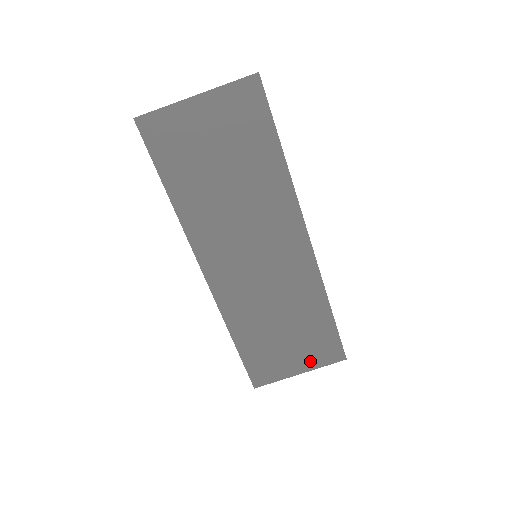
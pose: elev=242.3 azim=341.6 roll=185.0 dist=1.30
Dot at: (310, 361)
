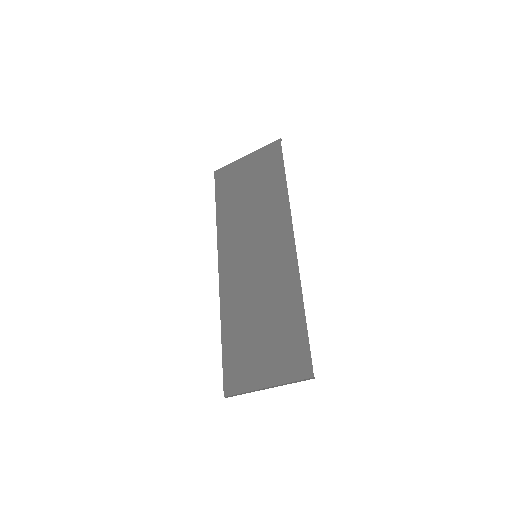
Dot at: (278, 372)
